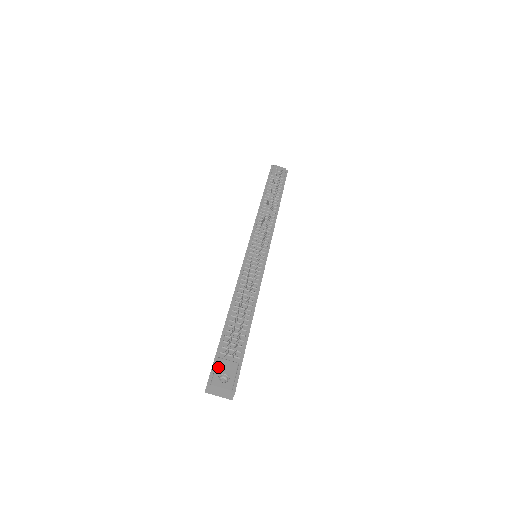
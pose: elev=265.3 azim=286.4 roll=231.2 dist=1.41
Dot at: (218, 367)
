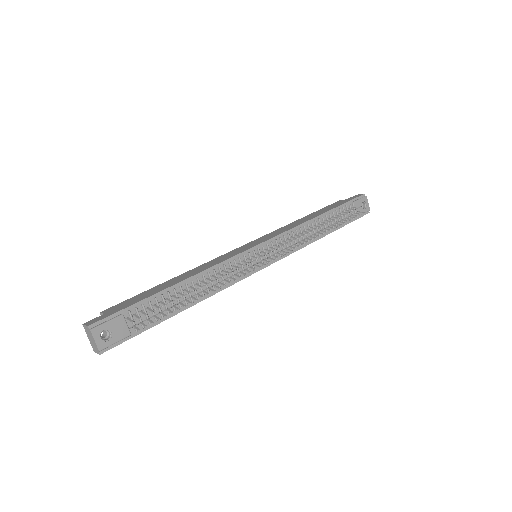
Dot at: (113, 322)
